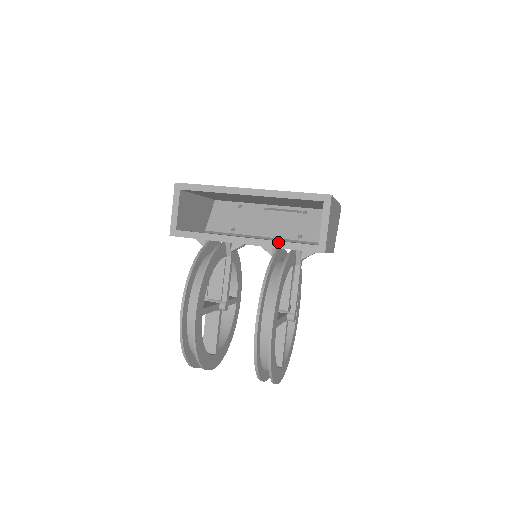
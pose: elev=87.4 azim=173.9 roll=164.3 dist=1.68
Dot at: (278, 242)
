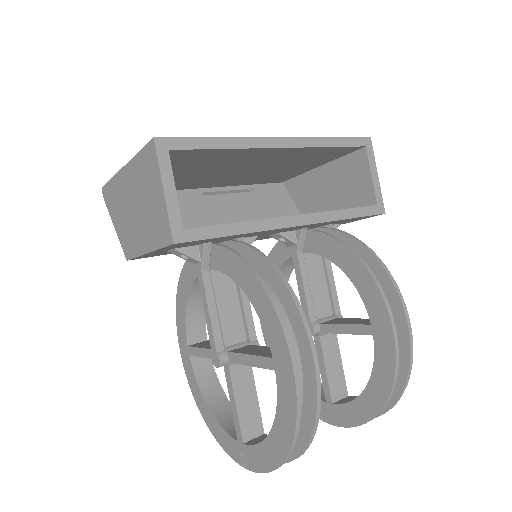
Dot at: (337, 211)
